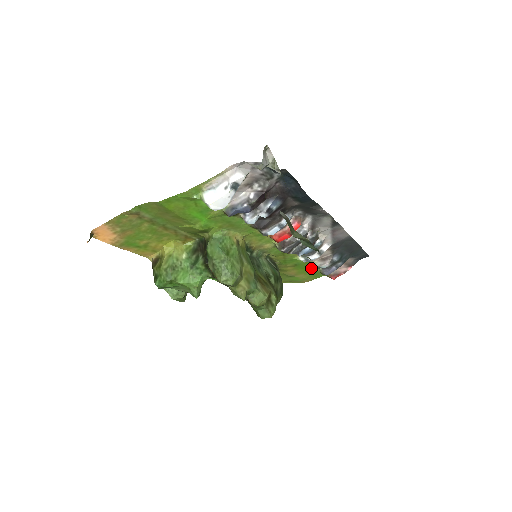
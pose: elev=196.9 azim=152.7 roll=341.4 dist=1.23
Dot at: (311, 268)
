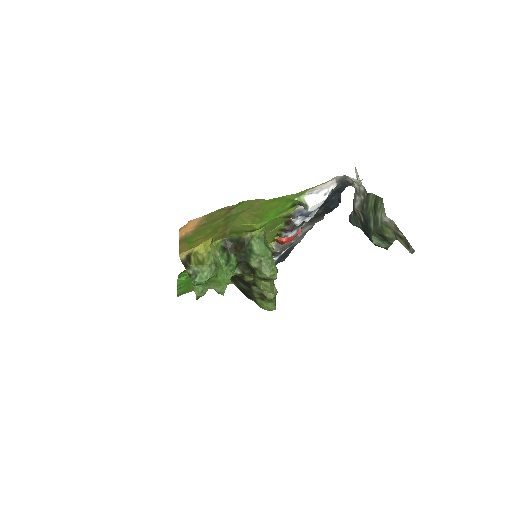
Dot at: occluded
